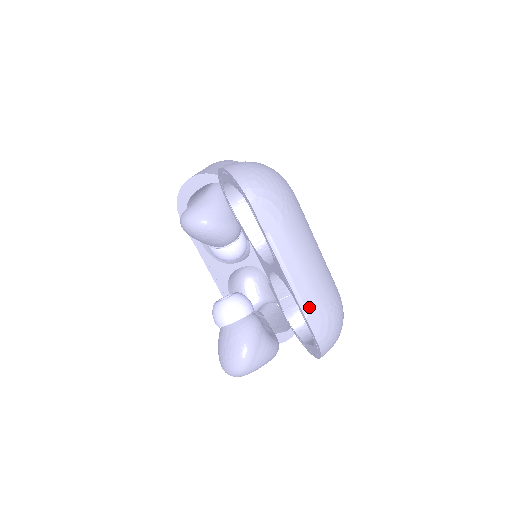
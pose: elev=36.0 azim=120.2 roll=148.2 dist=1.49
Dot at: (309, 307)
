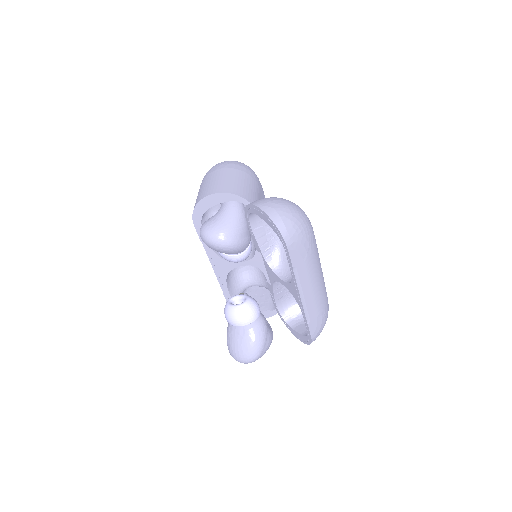
Dot at: (311, 316)
